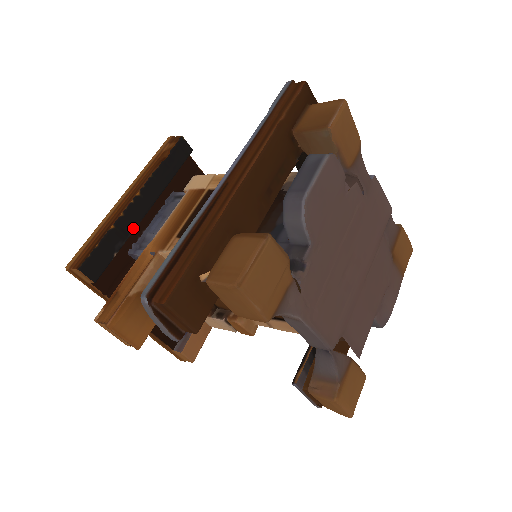
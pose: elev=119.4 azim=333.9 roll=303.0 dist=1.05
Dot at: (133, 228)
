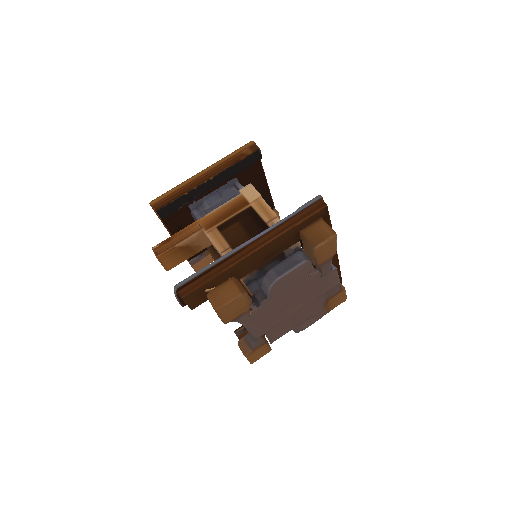
Dot at: (198, 196)
